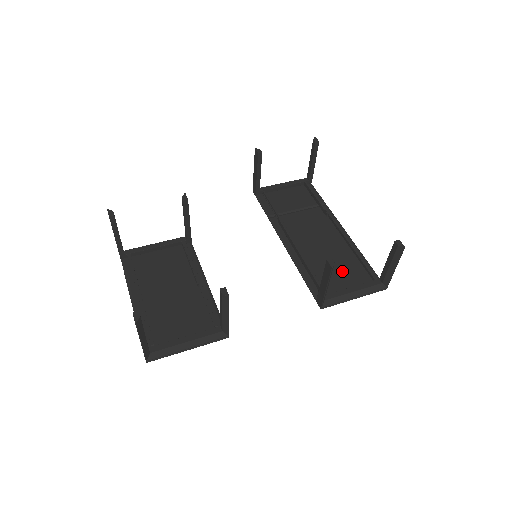
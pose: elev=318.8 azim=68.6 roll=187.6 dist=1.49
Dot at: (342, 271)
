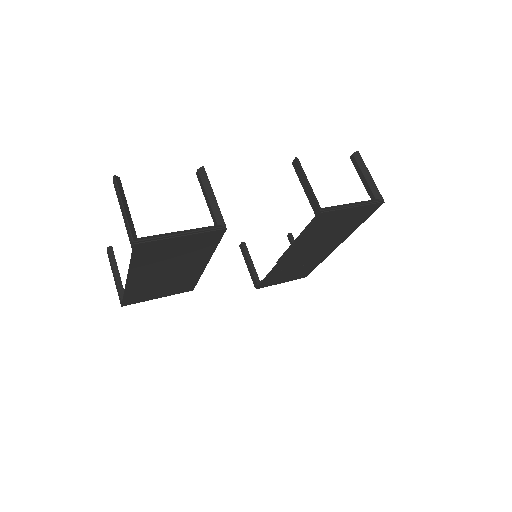
Dot at: (340, 223)
